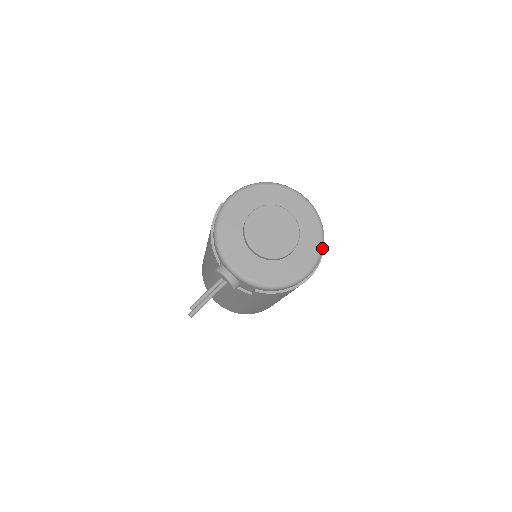
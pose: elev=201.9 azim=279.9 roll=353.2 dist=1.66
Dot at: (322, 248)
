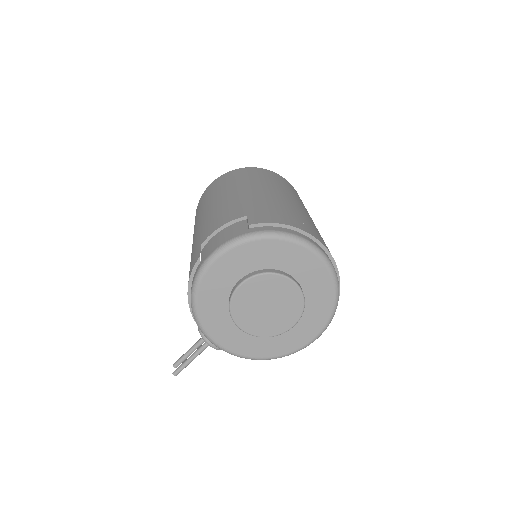
Dot at: (334, 313)
